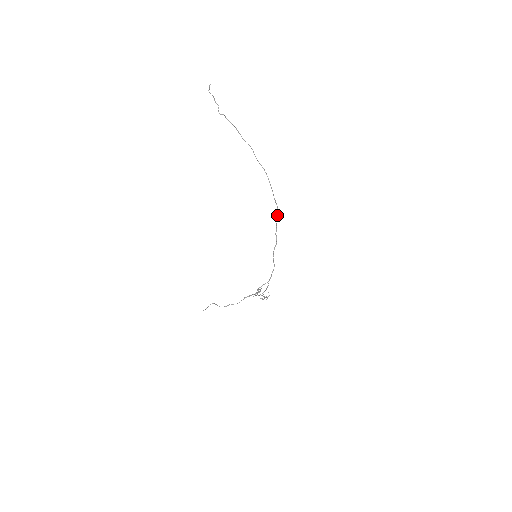
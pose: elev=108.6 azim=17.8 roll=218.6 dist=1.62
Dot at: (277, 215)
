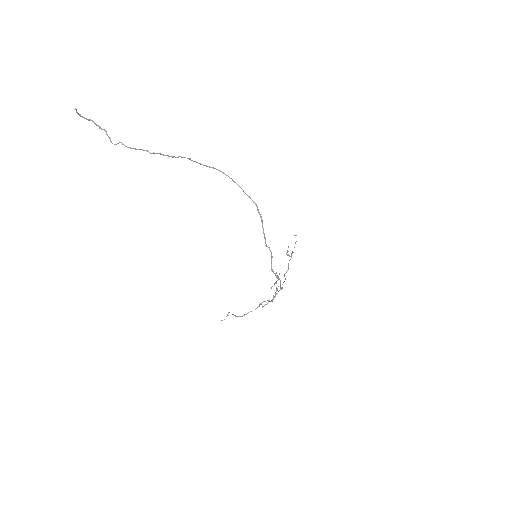
Dot at: (260, 216)
